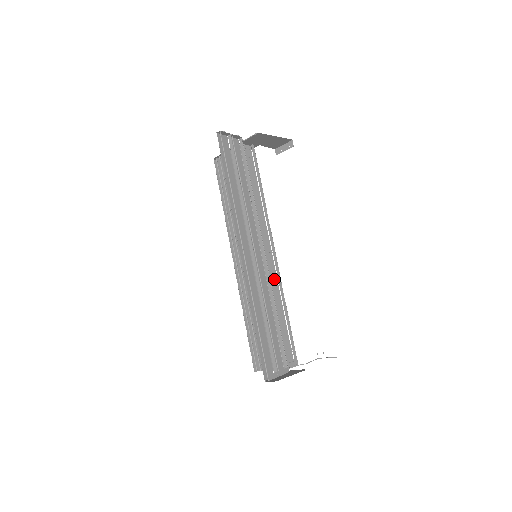
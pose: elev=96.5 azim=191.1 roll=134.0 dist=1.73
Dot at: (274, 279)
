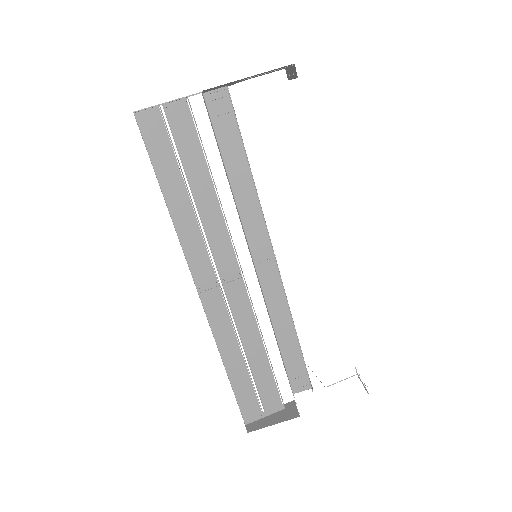
Dot at: (277, 292)
